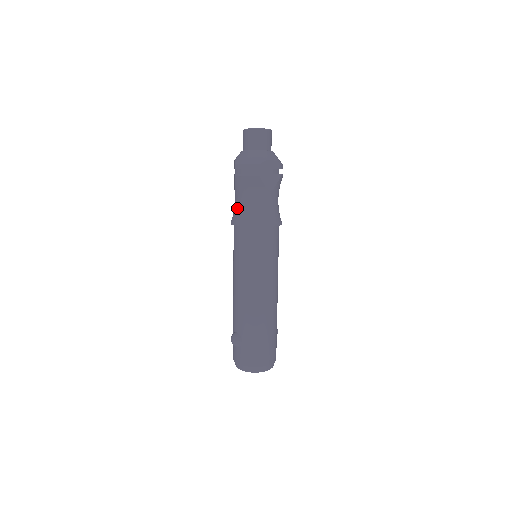
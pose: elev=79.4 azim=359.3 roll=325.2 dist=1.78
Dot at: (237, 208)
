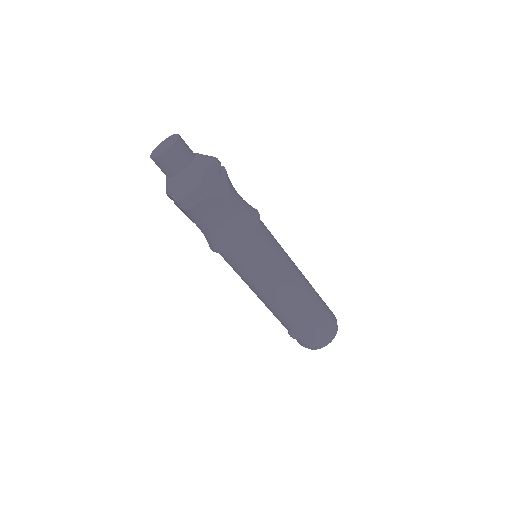
Dot at: (210, 236)
